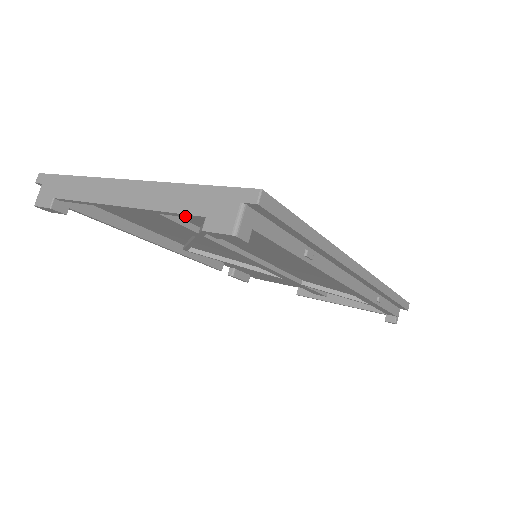
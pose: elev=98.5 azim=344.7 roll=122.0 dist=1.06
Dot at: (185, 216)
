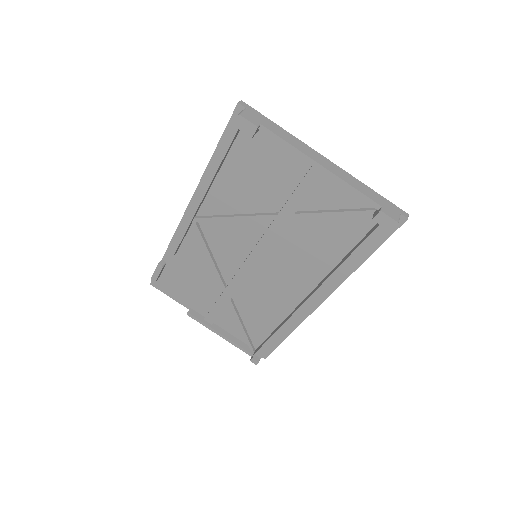
Dot at: (364, 199)
